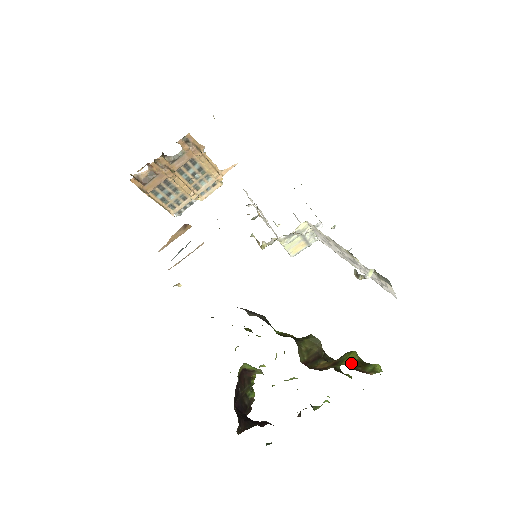
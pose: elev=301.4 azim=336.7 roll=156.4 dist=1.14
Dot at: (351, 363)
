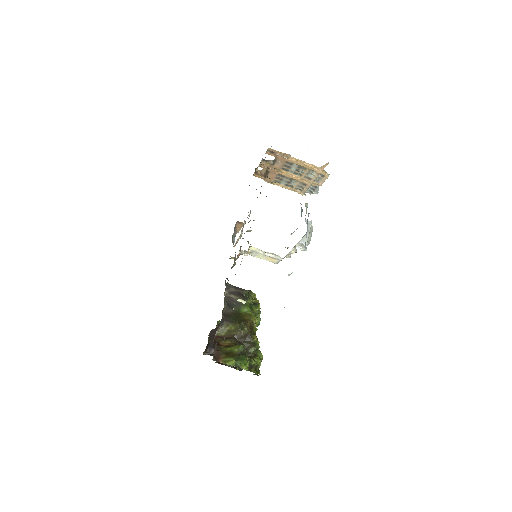
Dot at: (229, 351)
